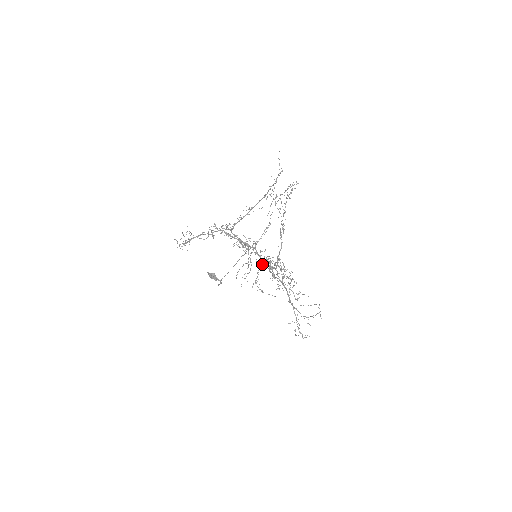
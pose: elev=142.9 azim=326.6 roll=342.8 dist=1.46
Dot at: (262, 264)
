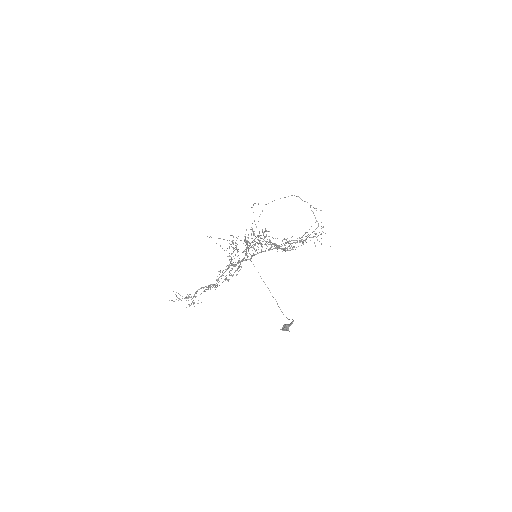
Dot at: (261, 250)
